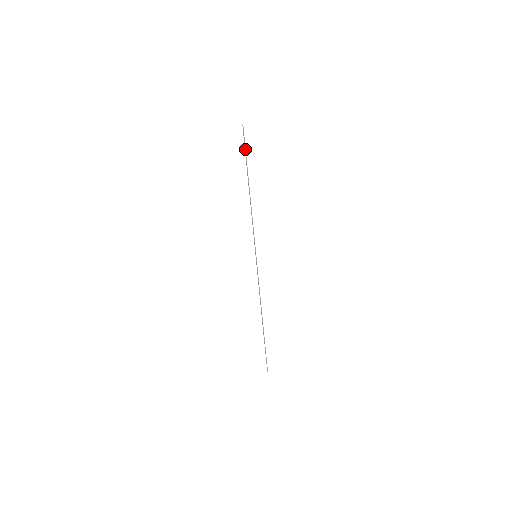
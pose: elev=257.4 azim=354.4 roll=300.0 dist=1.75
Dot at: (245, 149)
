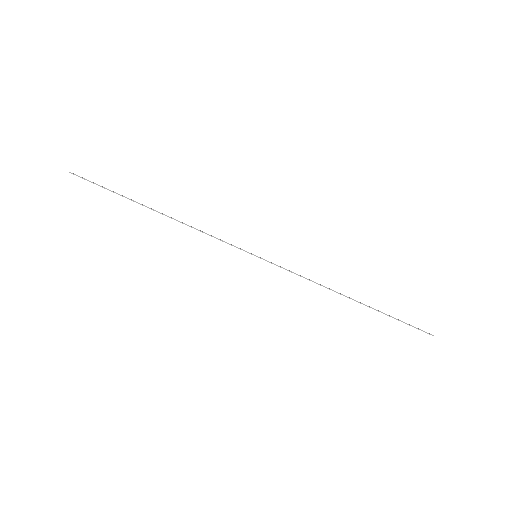
Dot at: (102, 187)
